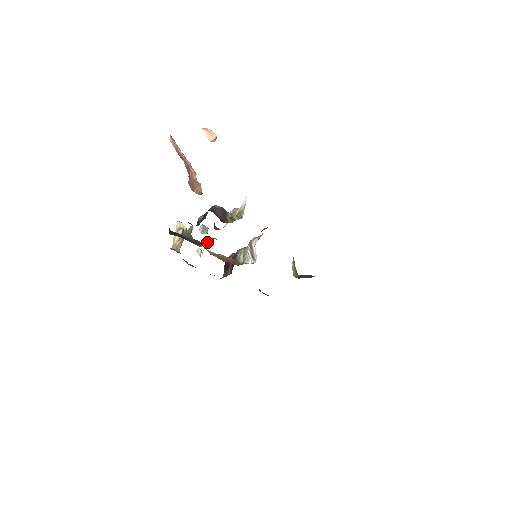
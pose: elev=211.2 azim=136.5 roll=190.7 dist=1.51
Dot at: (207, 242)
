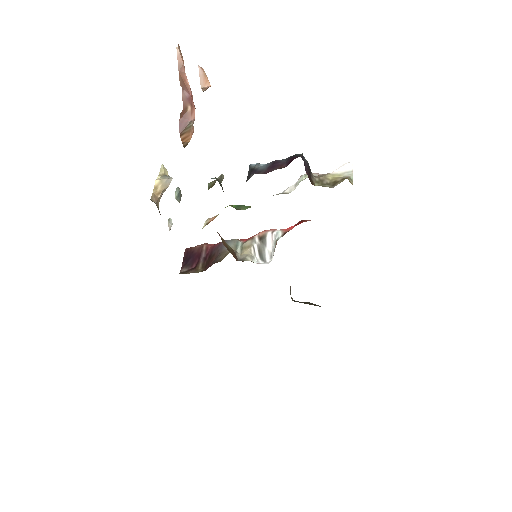
Dot at: (238, 207)
